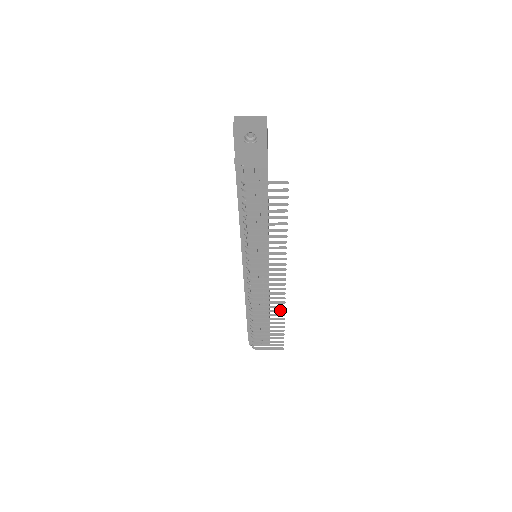
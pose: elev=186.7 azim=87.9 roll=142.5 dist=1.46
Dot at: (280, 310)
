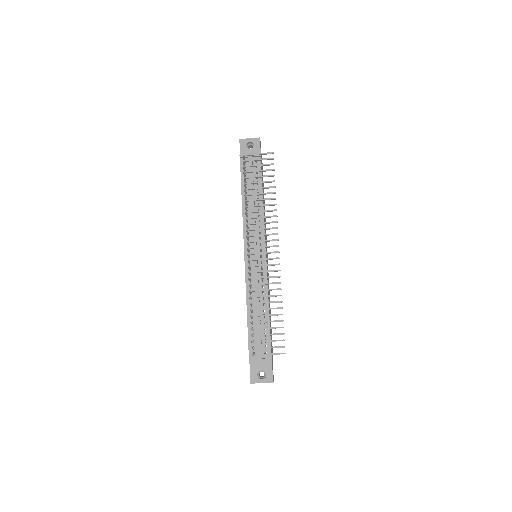
Dot at: (277, 288)
